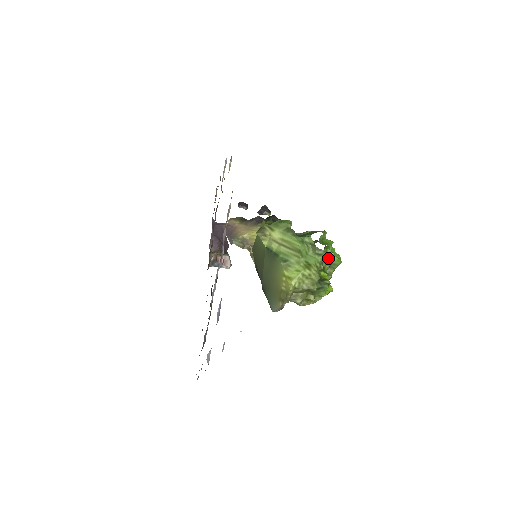
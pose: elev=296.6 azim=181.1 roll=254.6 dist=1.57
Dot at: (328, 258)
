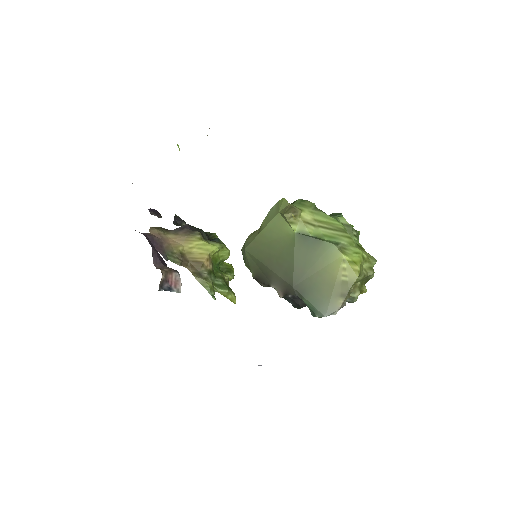
Dot at: occluded
